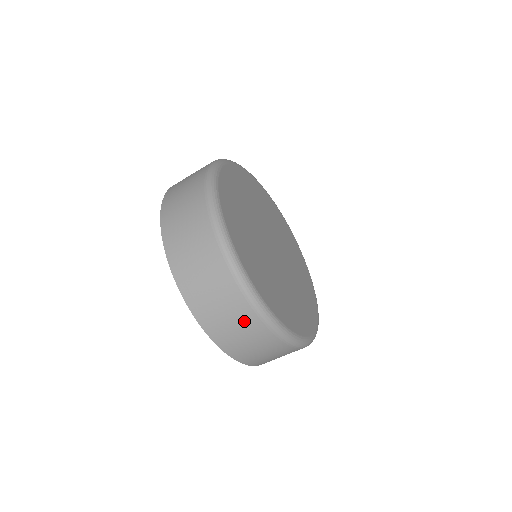
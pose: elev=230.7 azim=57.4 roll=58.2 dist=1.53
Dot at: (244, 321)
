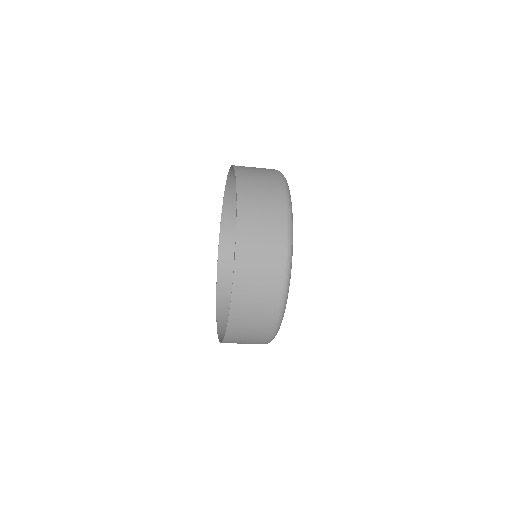
Dot at: (272, 257)
